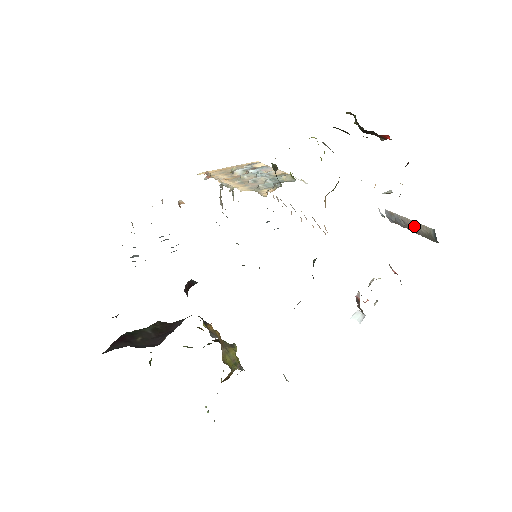
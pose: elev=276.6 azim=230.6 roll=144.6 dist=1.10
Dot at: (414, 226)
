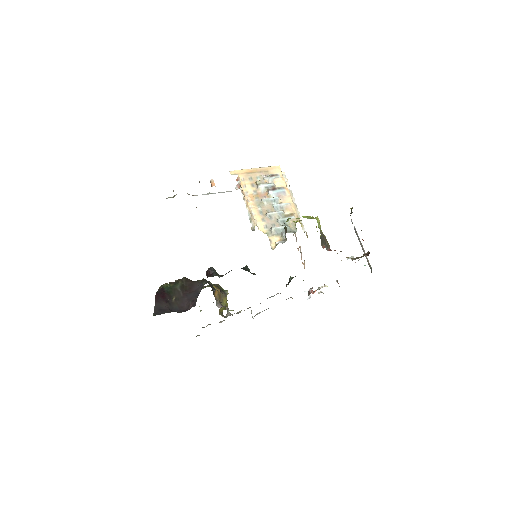
Dot at: occluded
